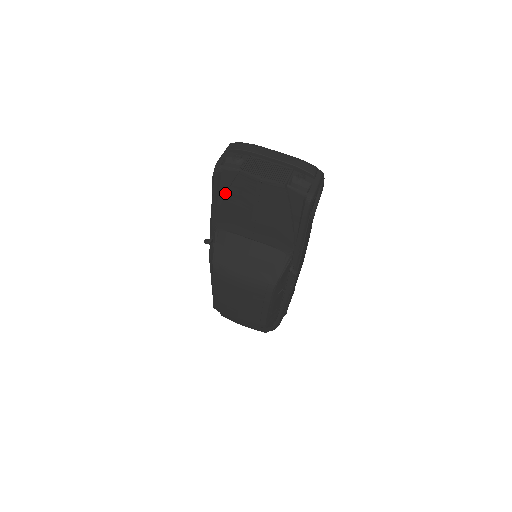
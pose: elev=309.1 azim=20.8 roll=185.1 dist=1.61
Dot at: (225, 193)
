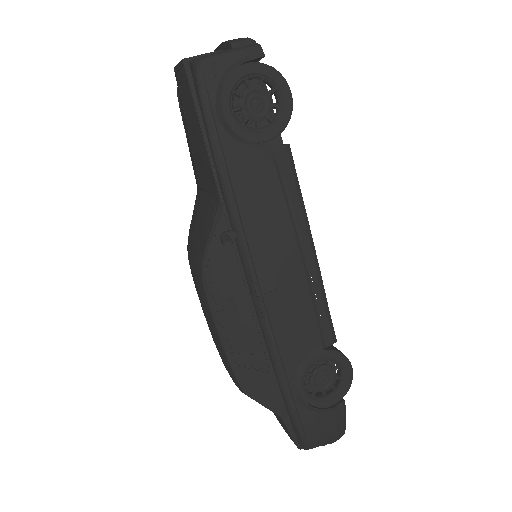
Dot at: occluded
